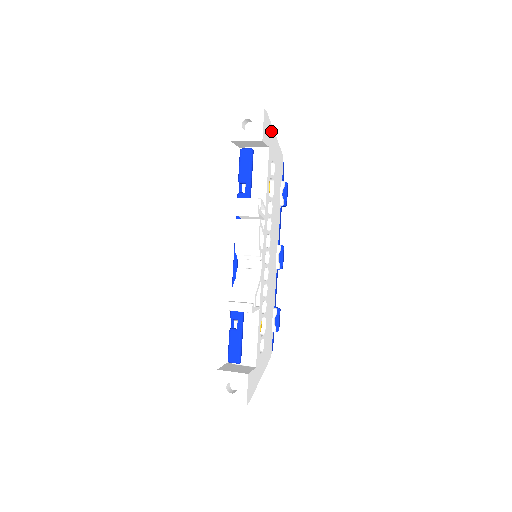
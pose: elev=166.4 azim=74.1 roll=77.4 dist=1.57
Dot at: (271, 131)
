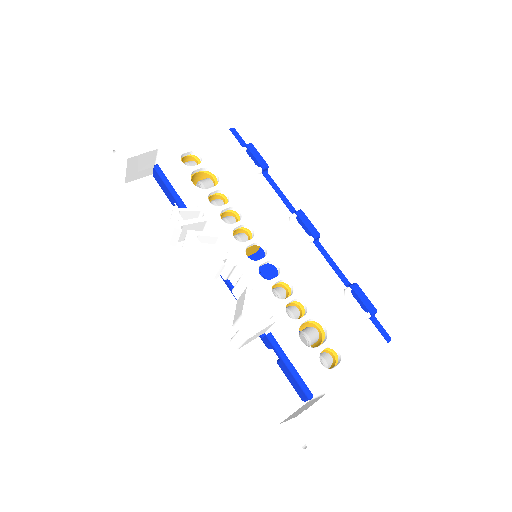
Dot at: (153, 131)
